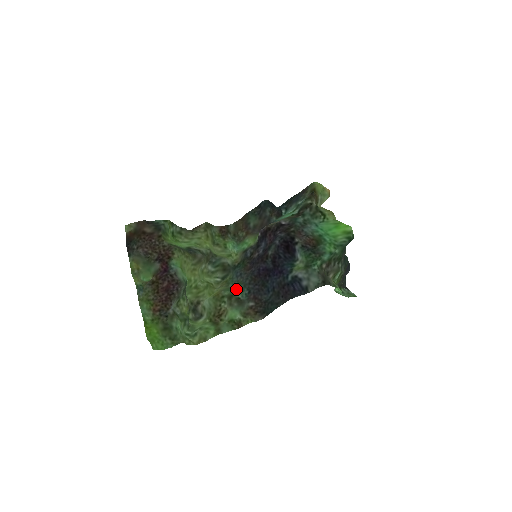
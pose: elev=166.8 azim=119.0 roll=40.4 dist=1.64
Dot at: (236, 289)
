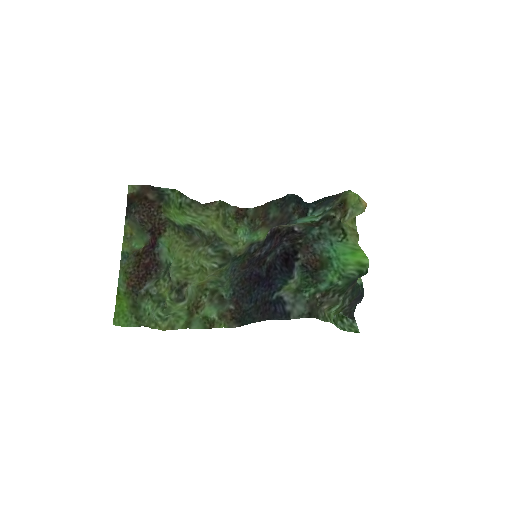
Dot at: (225, 284)
